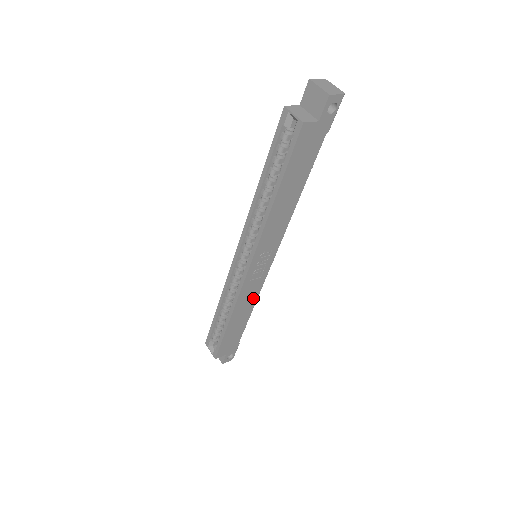
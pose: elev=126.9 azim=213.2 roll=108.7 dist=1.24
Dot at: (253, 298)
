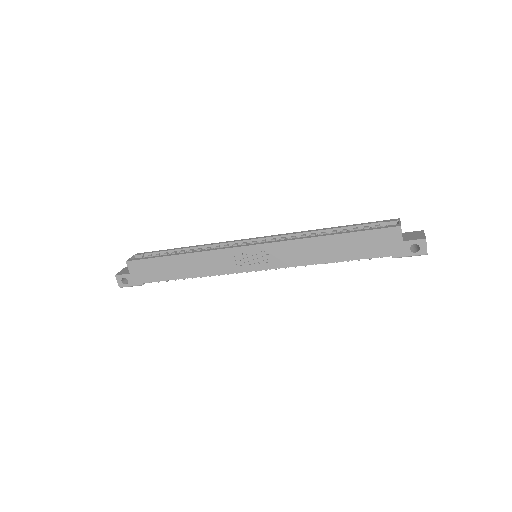
Dot at: (209, 270)
